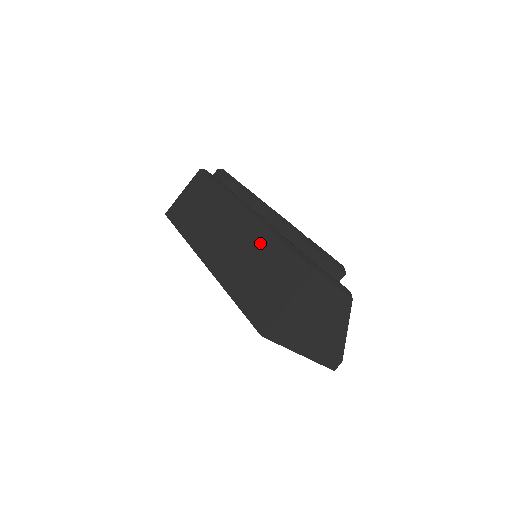
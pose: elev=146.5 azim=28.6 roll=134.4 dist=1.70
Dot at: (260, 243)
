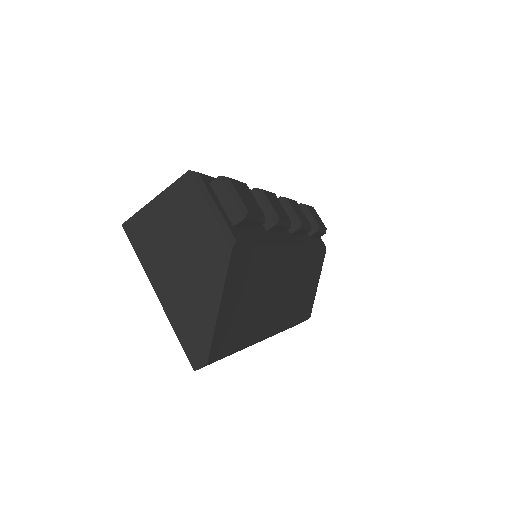
Dot at: occluded
